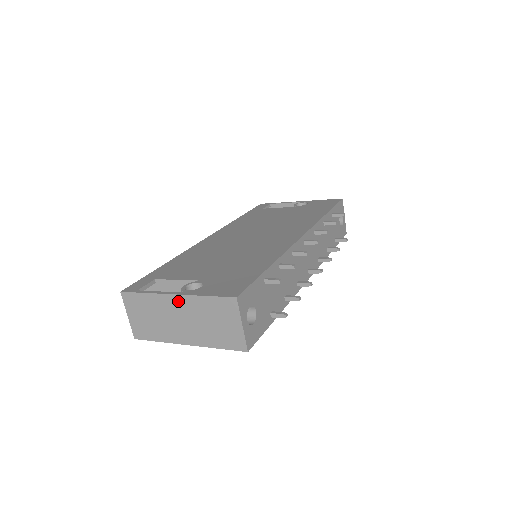
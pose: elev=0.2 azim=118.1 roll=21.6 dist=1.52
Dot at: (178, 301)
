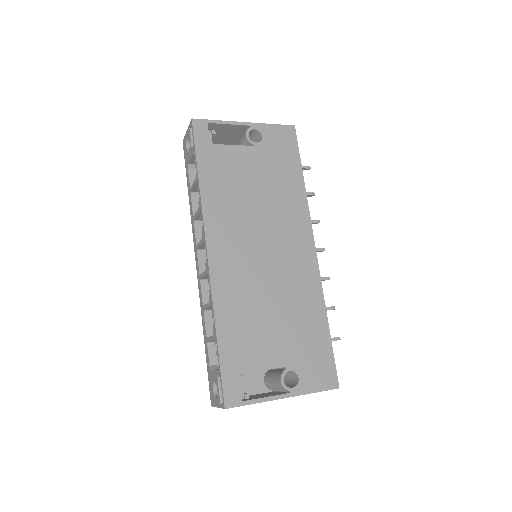
Dot at: occluded
